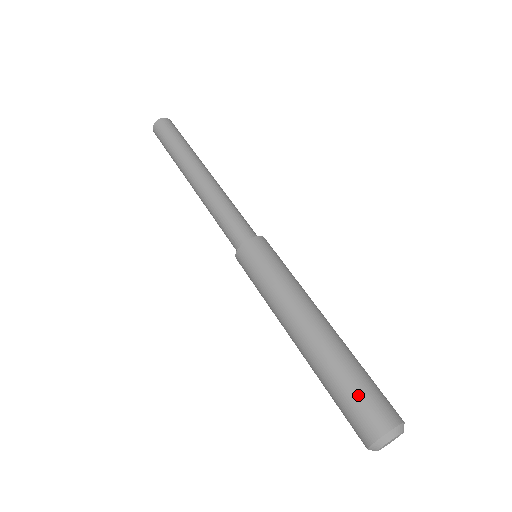
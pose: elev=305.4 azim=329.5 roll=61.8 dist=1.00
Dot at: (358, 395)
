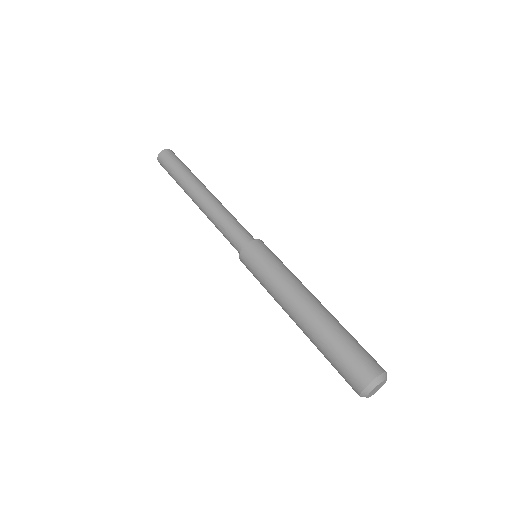
Dot at: (350, 352)
